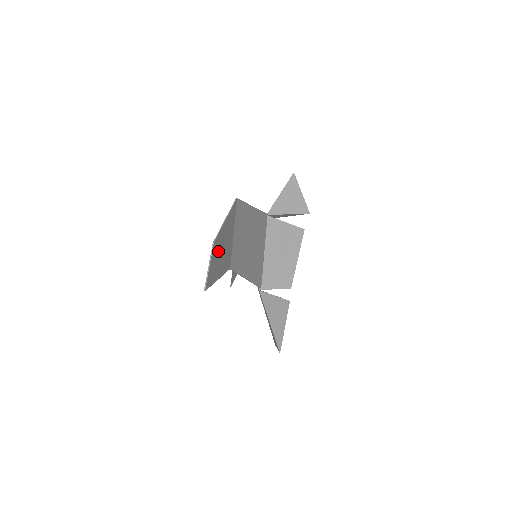
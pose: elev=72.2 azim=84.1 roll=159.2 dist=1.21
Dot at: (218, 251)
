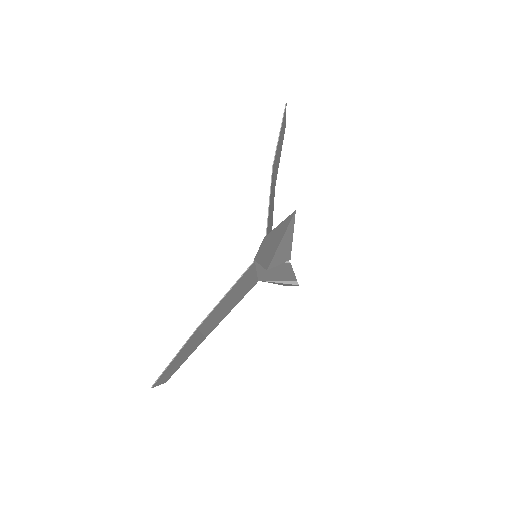
Dot at: (282, 136)
